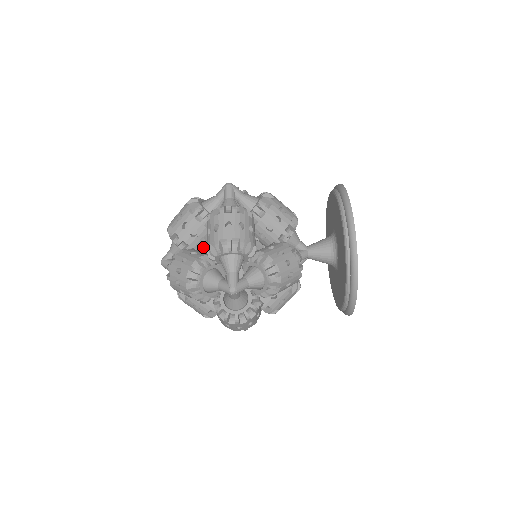
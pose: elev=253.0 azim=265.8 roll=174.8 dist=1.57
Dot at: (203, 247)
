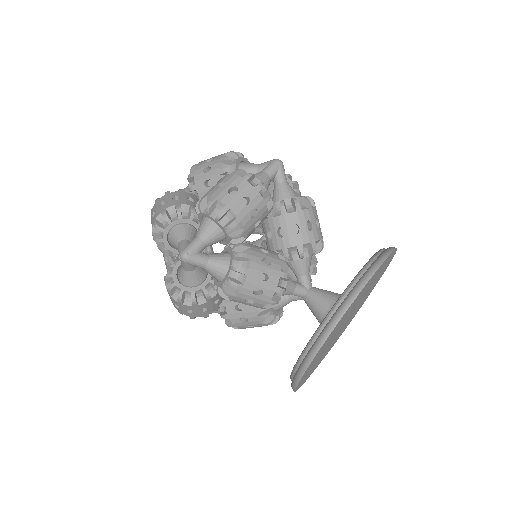
Dot at: occluded
